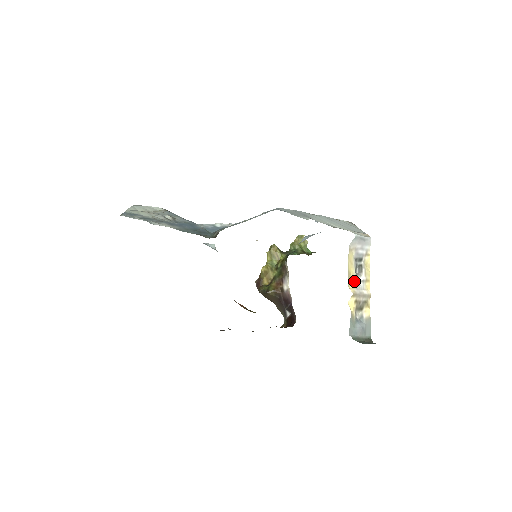
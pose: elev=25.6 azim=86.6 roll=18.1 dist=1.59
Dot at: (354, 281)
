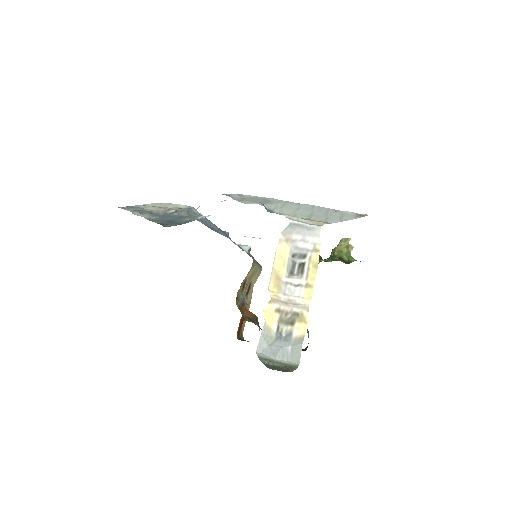
Dot at: (282, 283)
